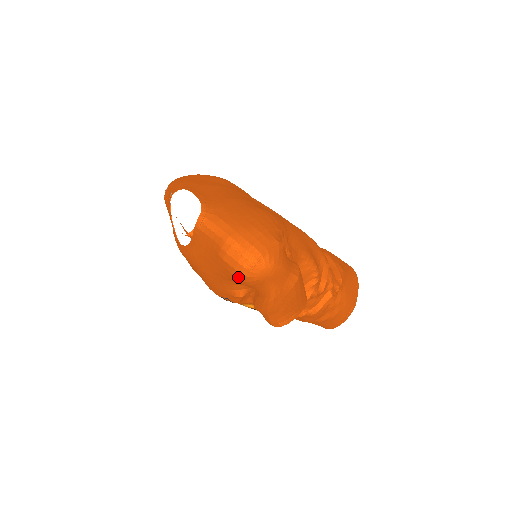
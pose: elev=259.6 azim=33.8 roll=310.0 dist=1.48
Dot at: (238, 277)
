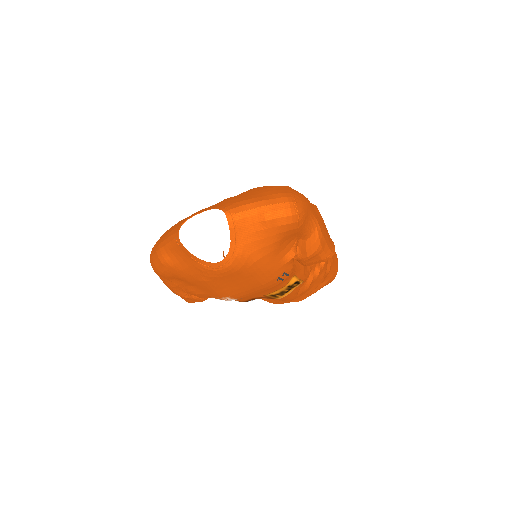
Dot at: (292, 222)
